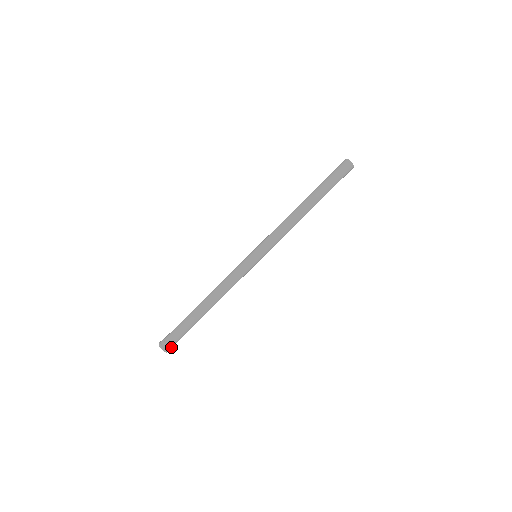
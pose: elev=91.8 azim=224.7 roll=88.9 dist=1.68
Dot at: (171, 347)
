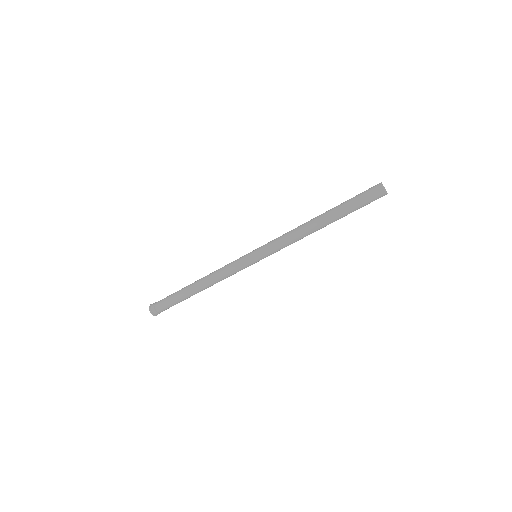
Dot at: (156, 311)
